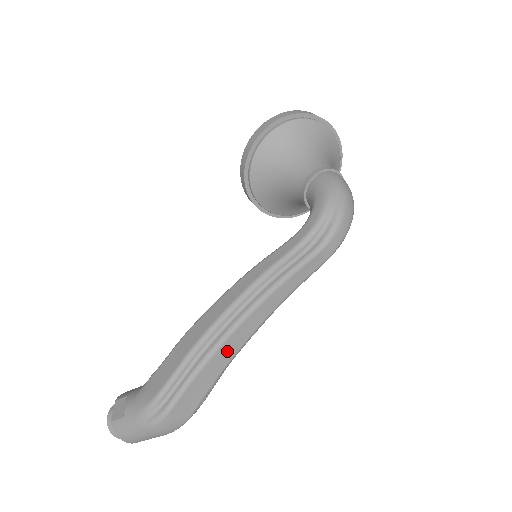
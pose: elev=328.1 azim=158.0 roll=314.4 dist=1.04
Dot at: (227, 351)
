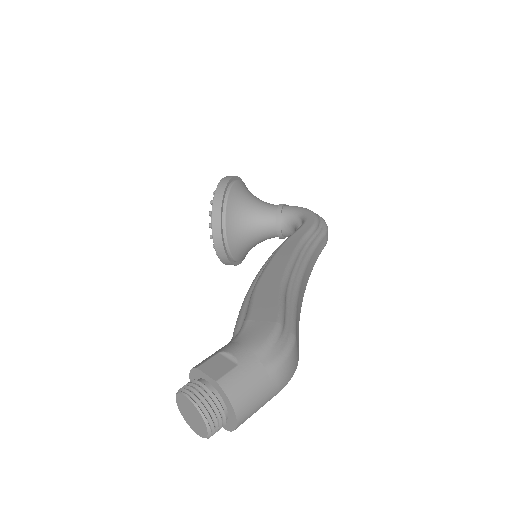
Dot at: (300, 297)
